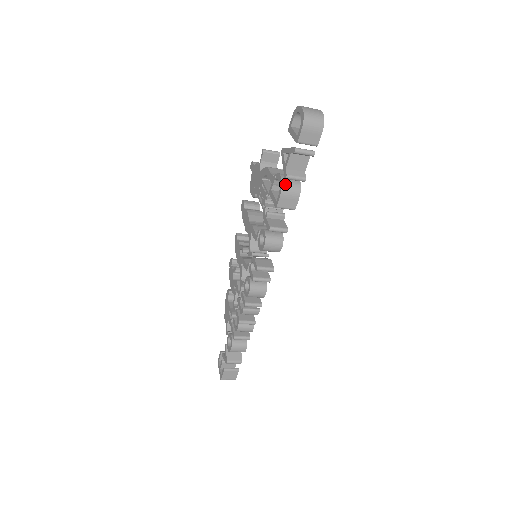
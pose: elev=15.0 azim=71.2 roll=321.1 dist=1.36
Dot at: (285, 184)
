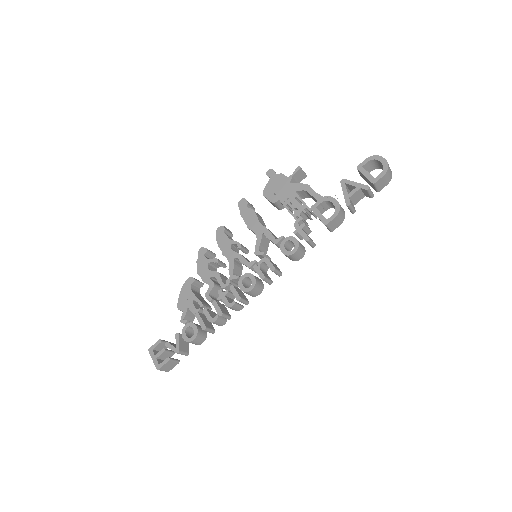
Dot at: (341, 209)
